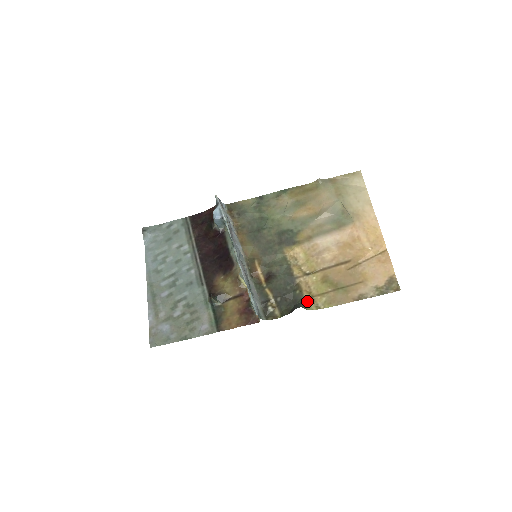
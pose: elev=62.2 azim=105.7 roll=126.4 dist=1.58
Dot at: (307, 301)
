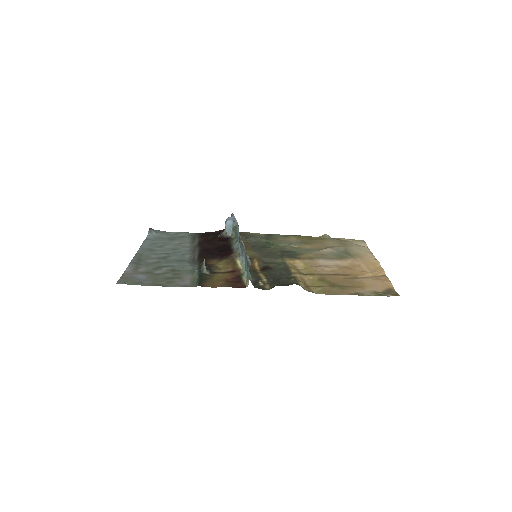
Dot at: occluded
